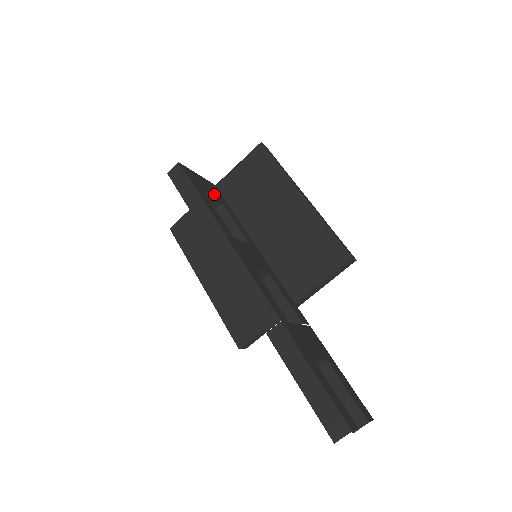
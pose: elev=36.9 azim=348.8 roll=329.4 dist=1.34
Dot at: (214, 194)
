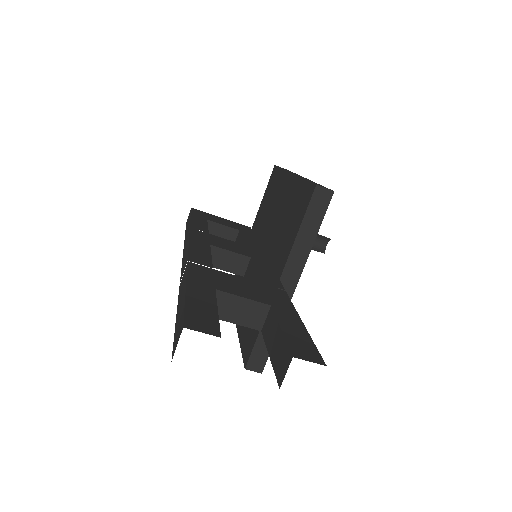
Dot at: (232, 226)
